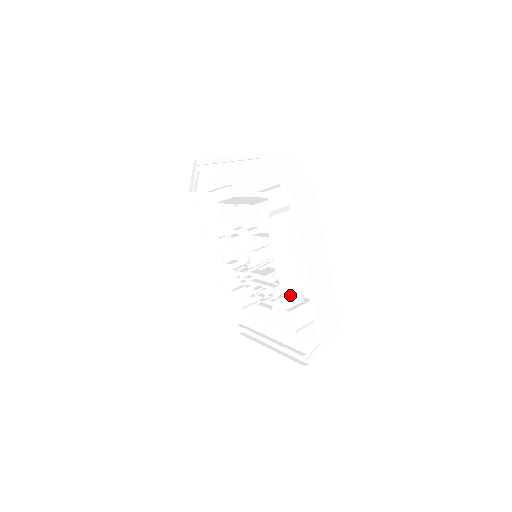
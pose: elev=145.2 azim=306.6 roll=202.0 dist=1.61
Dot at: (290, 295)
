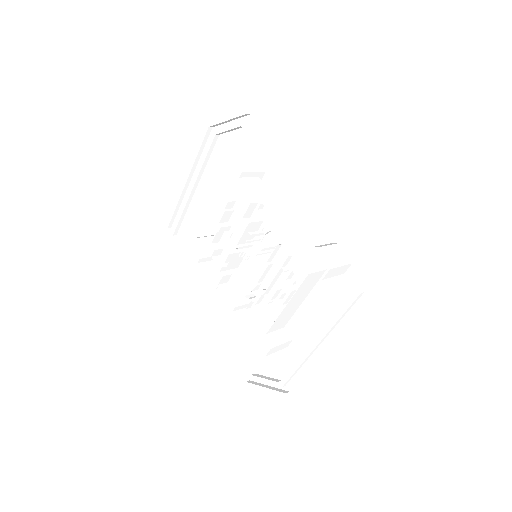
Dot at: (304, 241)
